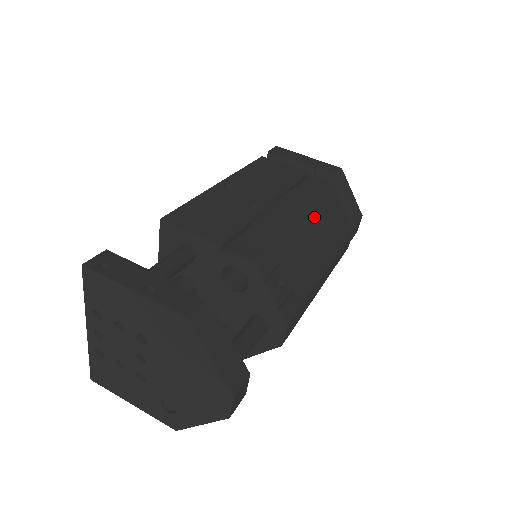
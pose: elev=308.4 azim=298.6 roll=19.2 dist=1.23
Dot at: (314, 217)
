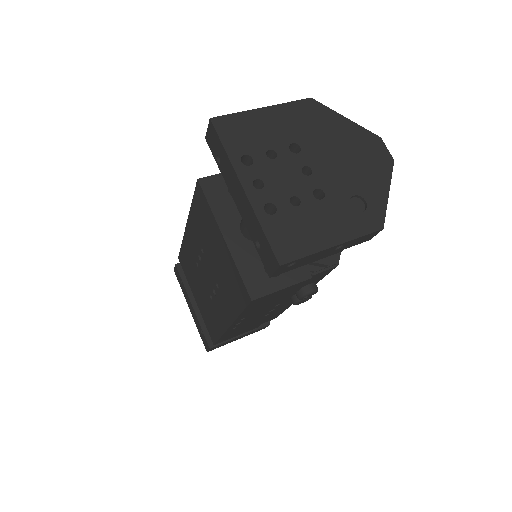
Dot at: occluded
